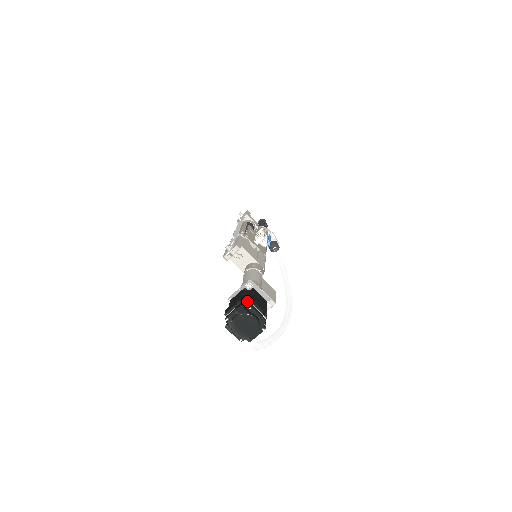
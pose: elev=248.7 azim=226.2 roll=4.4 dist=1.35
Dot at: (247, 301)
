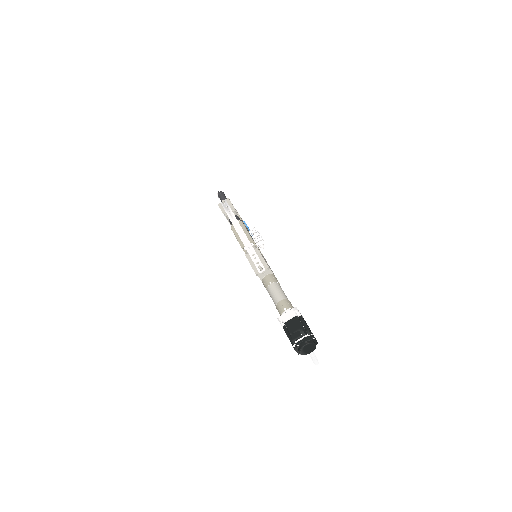
Dot at: (307, 331)
